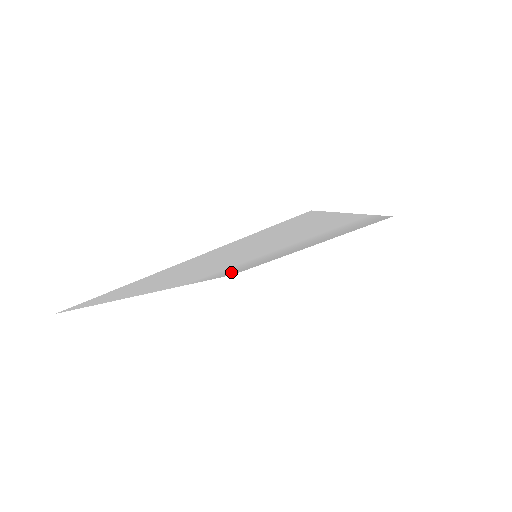
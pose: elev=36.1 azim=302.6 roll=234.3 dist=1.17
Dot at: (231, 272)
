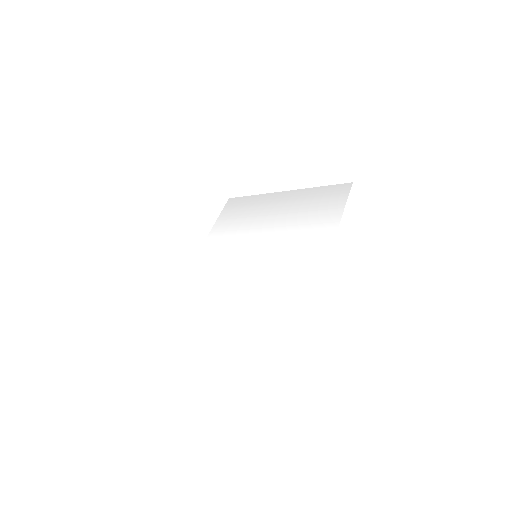
Dot at: (231, 217)
